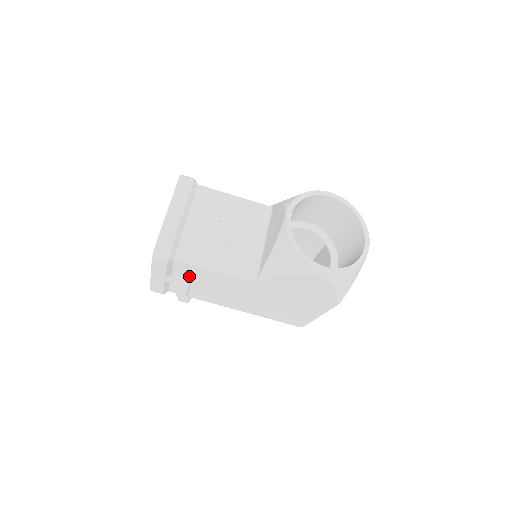
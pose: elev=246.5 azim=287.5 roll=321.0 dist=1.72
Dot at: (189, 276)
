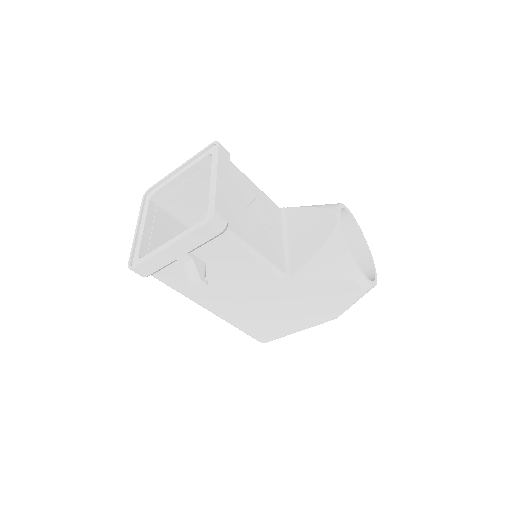
Dot at: (213, 258)
